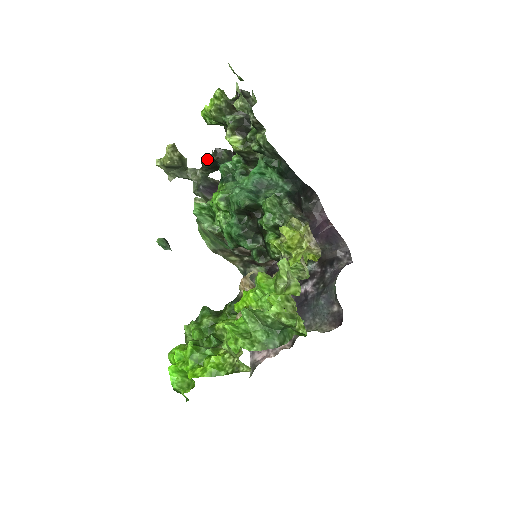
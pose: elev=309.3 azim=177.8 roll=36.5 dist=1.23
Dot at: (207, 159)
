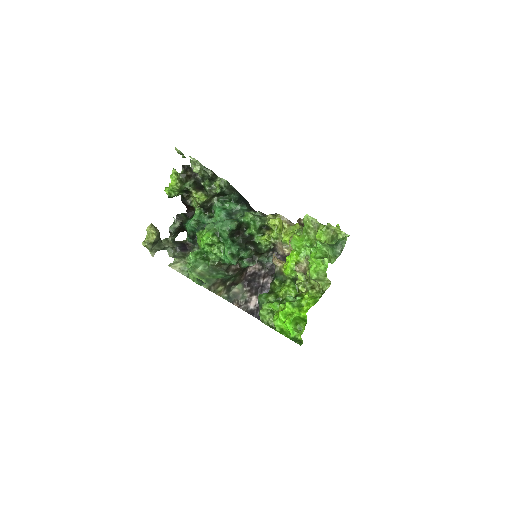
Dot at: (174, 226)
